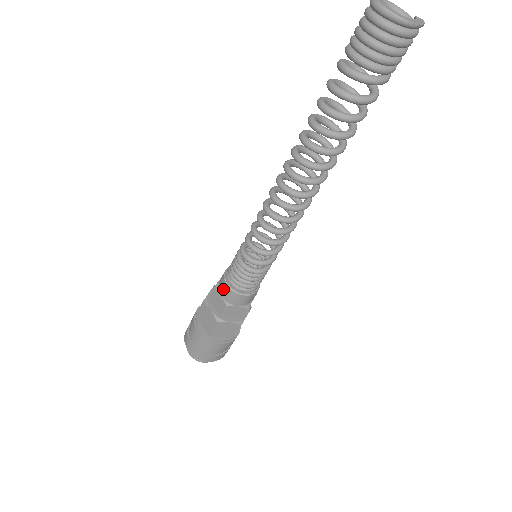
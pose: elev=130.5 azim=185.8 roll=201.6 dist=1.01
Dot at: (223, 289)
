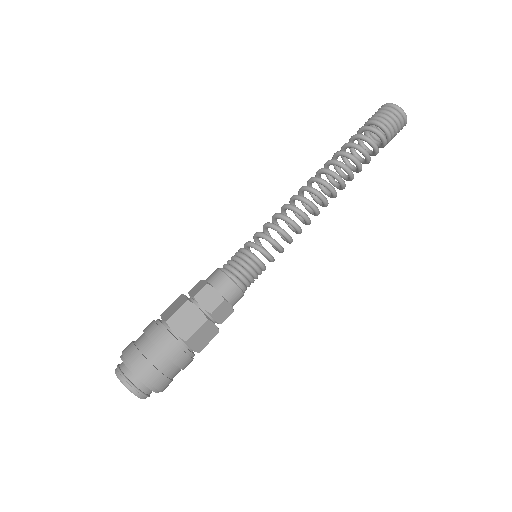
Dot at: (222, 283)
